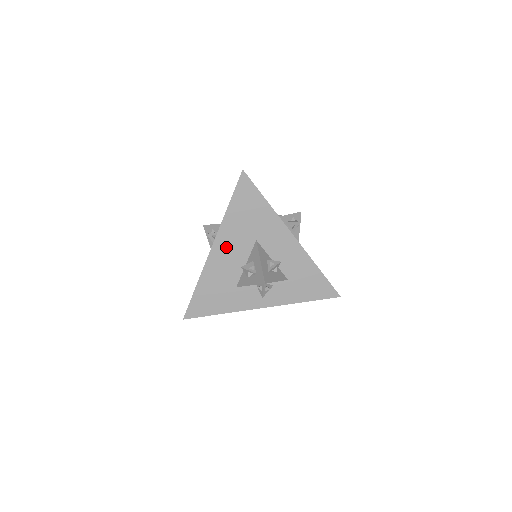
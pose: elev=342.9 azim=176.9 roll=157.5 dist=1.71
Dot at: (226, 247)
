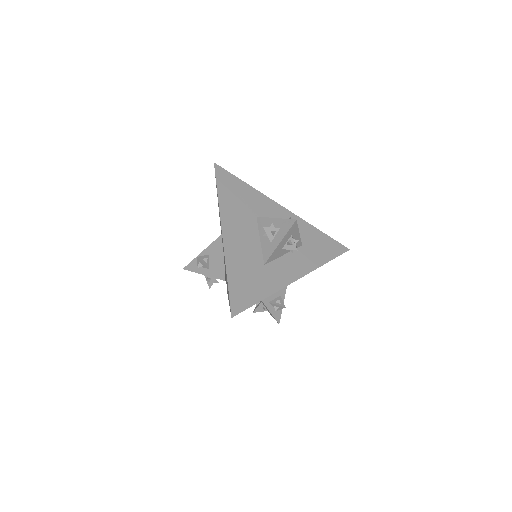
Dot at: (234, 228)
